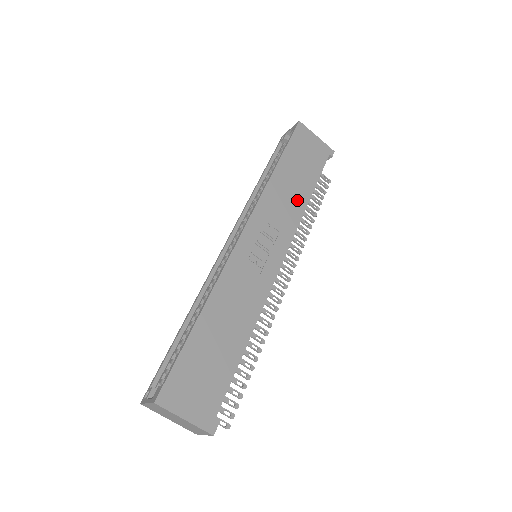
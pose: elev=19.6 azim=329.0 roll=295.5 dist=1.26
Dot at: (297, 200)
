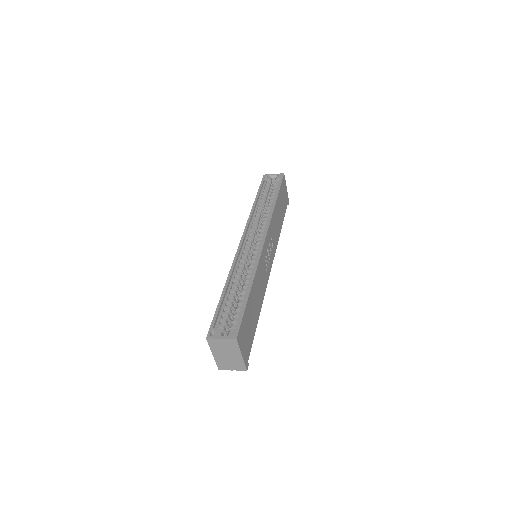
Dot at: (279, 227)
